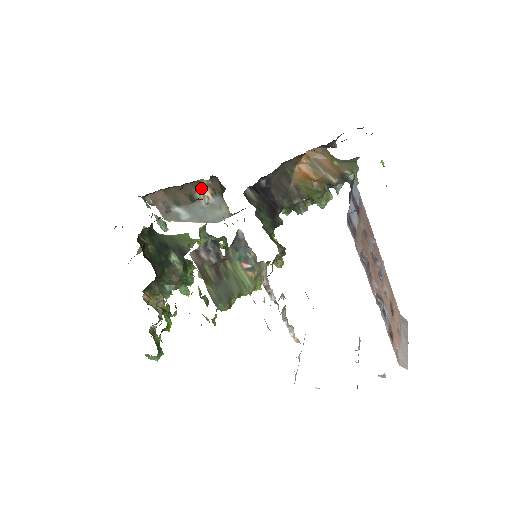
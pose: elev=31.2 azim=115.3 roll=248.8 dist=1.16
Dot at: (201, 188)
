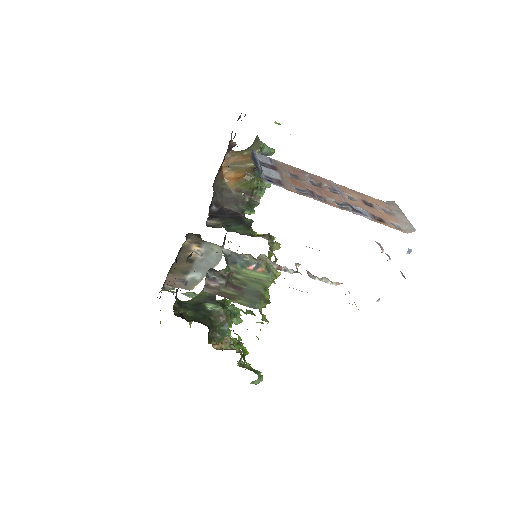
Dot at: (188, 249)
